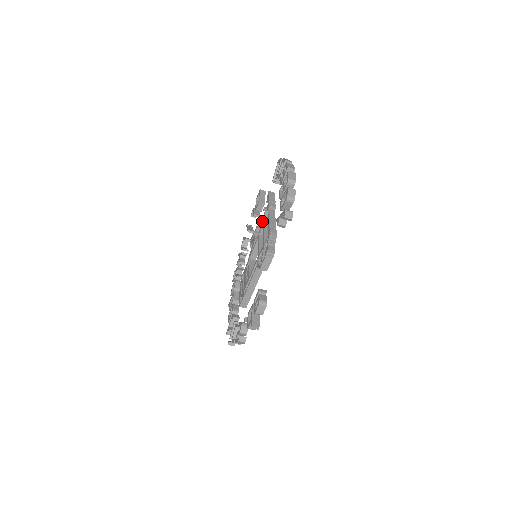
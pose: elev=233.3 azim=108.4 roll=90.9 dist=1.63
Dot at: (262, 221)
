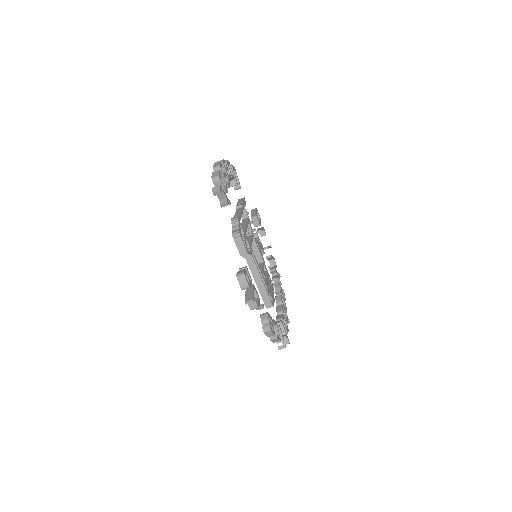
Dot at: occluded
